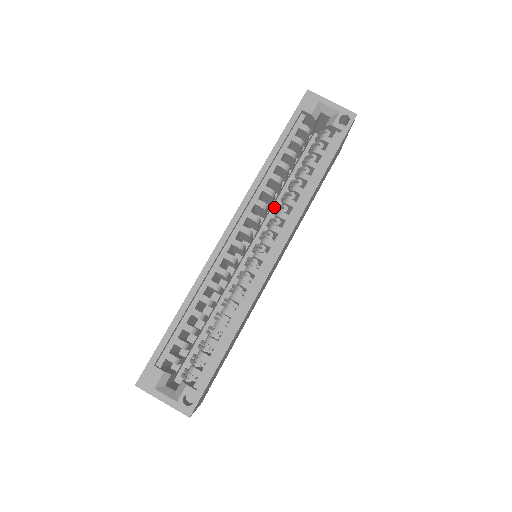
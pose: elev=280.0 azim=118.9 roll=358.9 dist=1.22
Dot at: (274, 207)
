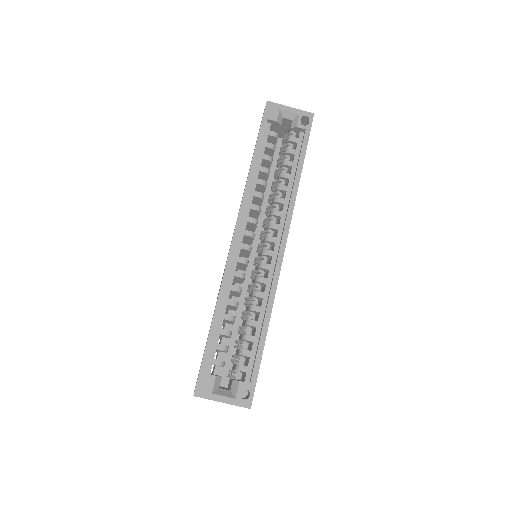
Dot at: (261, 209)
